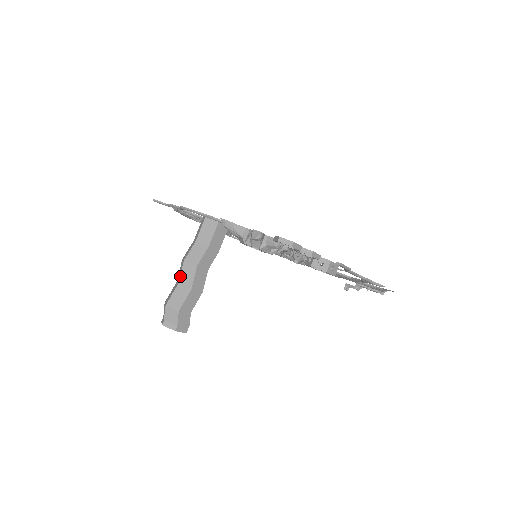
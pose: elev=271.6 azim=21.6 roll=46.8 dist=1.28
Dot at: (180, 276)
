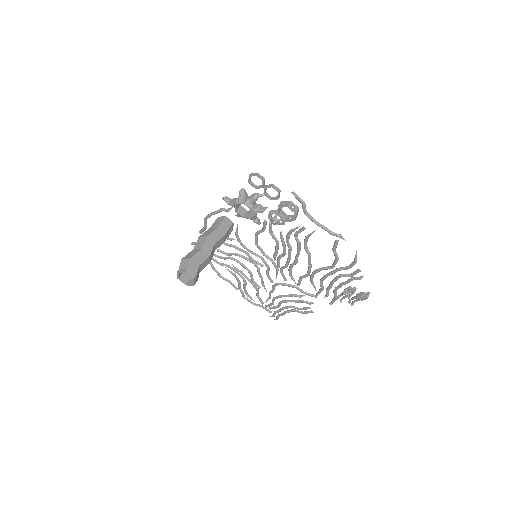
Dot at: (195, 245)
